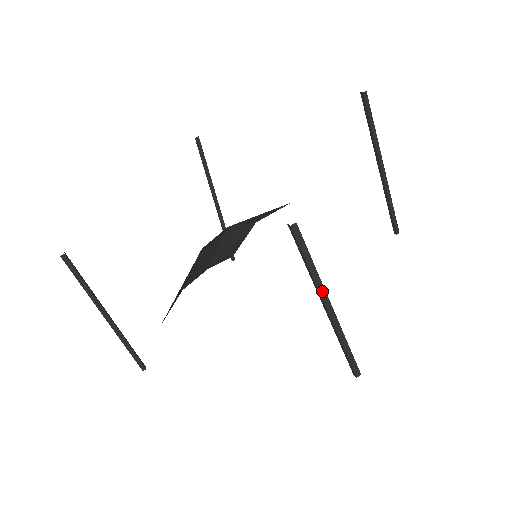
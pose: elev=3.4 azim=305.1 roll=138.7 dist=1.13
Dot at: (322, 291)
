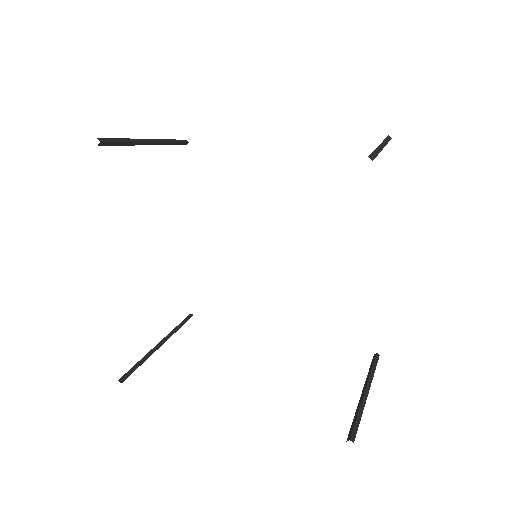
Dot at: (364, 404)
